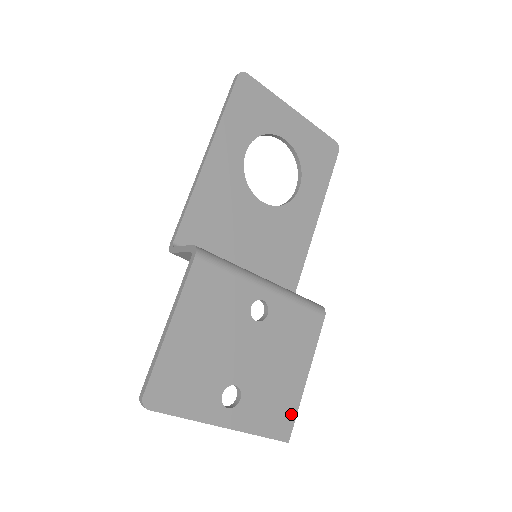
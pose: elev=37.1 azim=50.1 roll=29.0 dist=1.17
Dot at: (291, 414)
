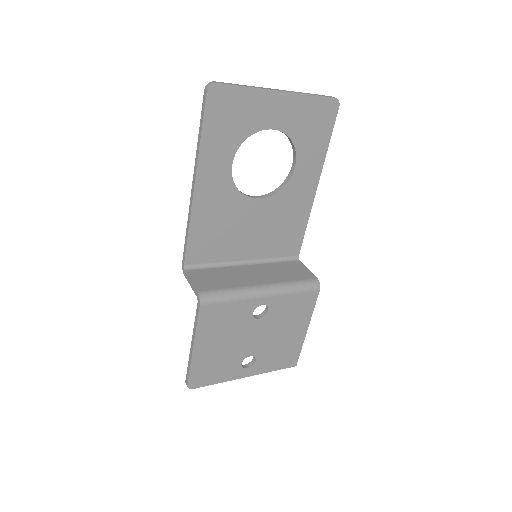
Dot at: (296, 353)
